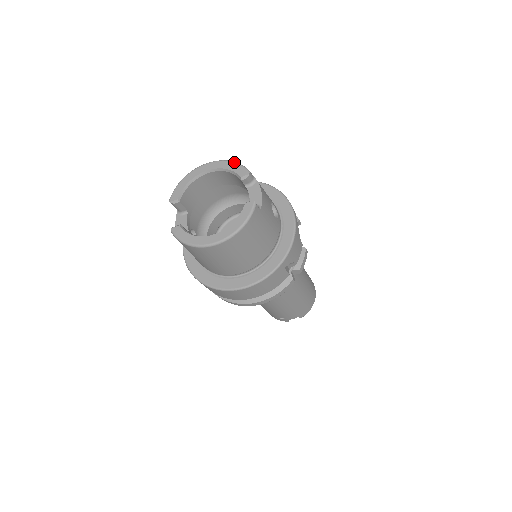
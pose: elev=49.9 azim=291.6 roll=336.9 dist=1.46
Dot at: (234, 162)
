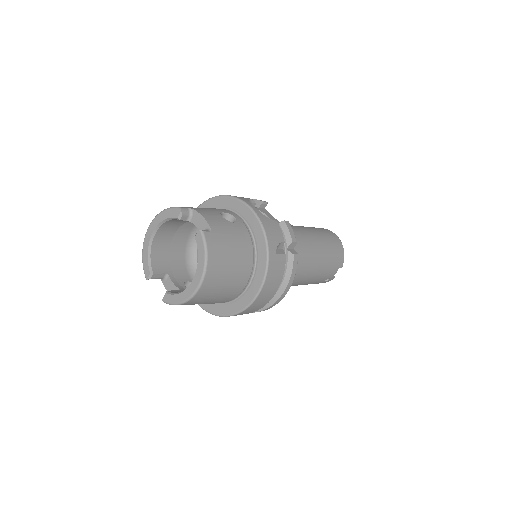
Dot at: (165, 210)
